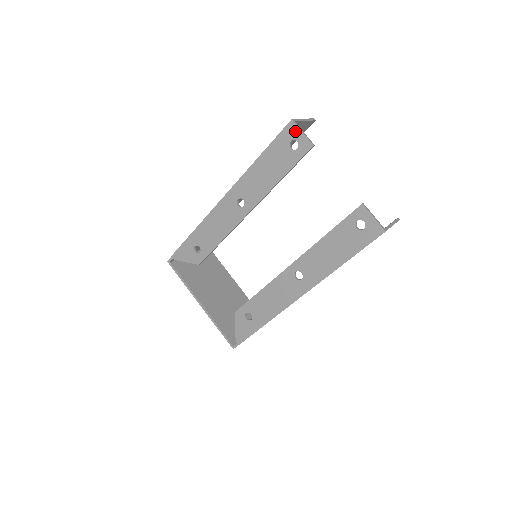
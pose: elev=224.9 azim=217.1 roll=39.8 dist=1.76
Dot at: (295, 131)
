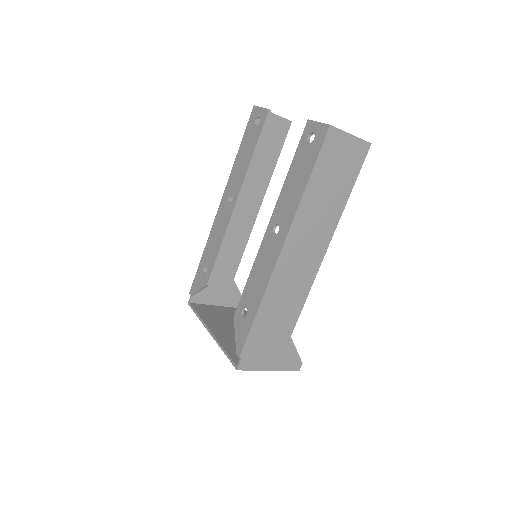
Dot at: (257, 111)
